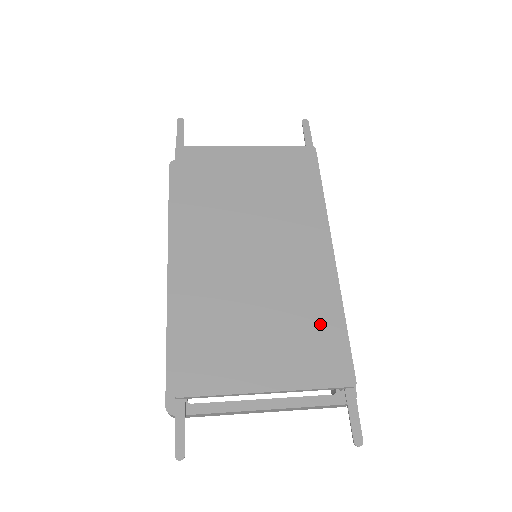
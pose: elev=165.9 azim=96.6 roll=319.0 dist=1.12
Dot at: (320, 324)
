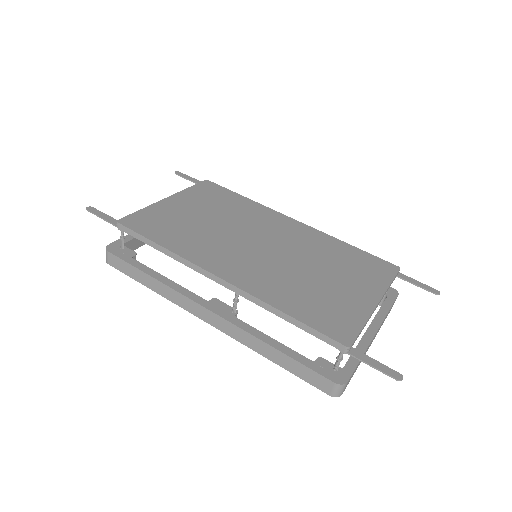
Dot at: (345, 254)
